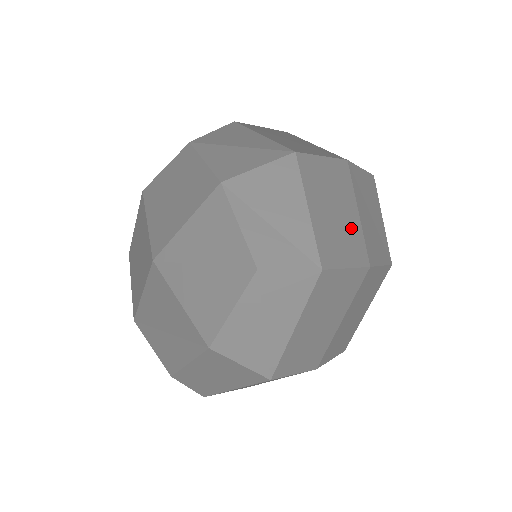
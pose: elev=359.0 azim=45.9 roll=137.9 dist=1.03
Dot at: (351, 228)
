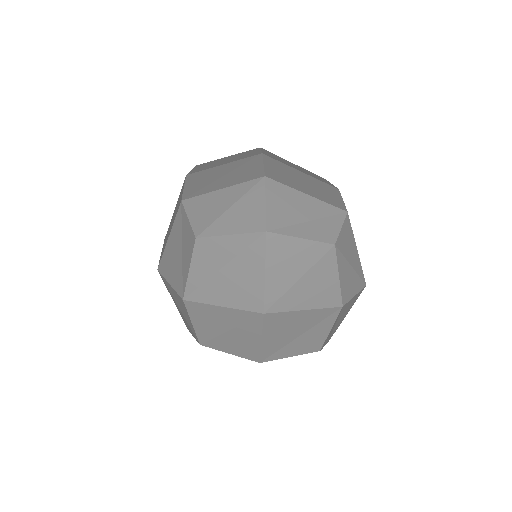
Dot at: (315, 182)
